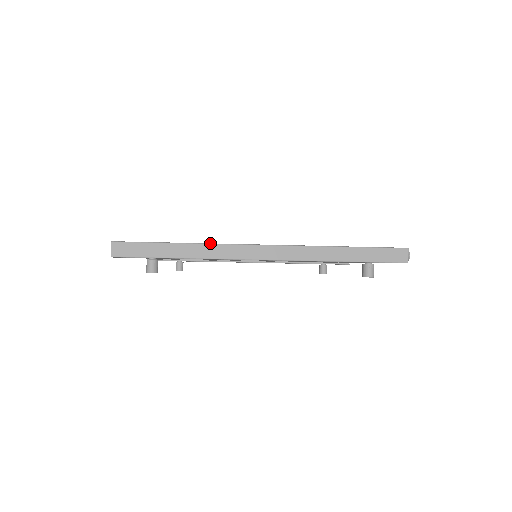
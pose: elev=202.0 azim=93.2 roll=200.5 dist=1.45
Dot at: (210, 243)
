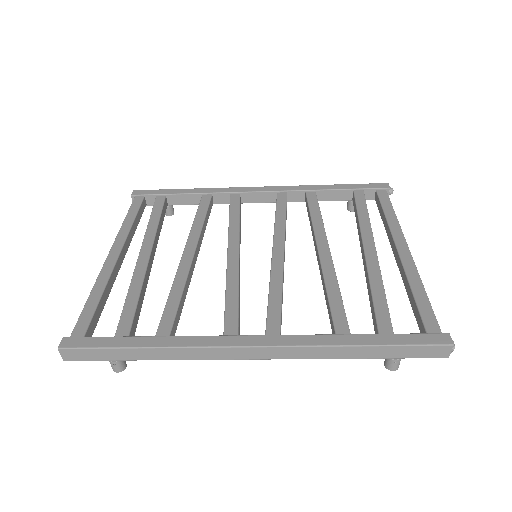
Dot at: (182, 347)
